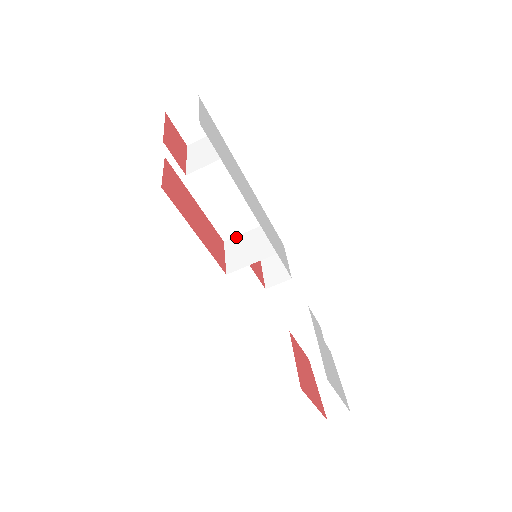
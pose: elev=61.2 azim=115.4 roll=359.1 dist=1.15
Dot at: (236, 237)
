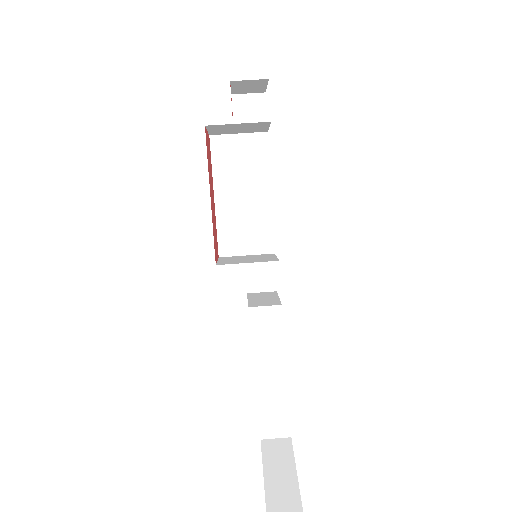
Dot at: (234, 256)
